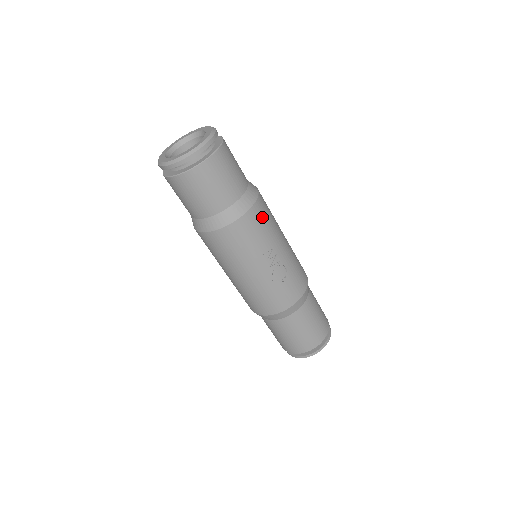
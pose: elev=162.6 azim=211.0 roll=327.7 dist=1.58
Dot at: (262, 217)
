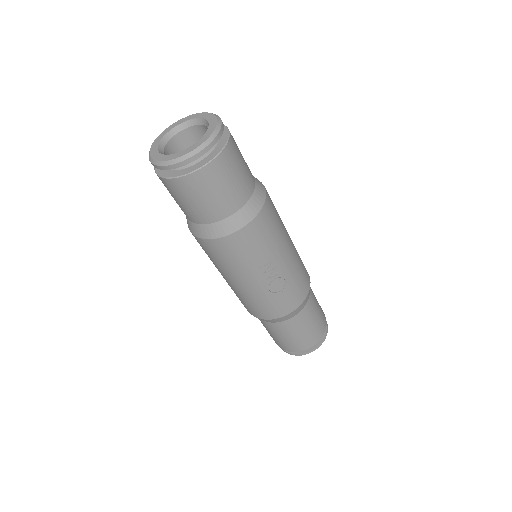
Dot at: (265, 228)
